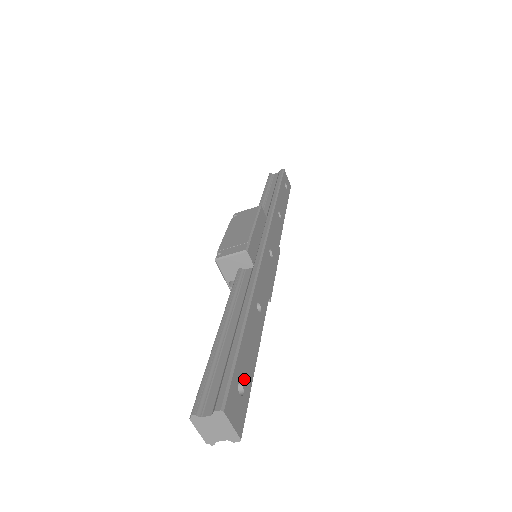
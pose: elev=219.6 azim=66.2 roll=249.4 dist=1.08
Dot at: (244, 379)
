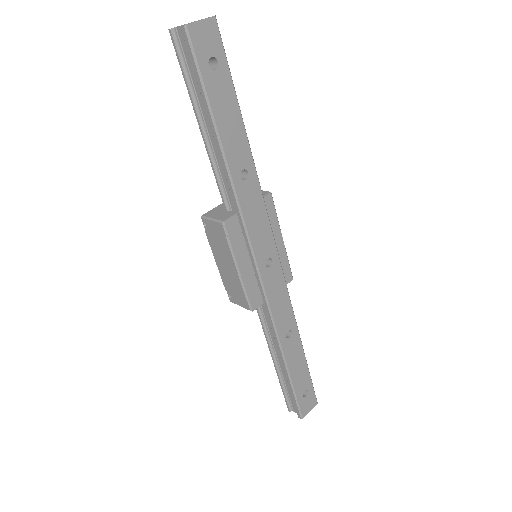
Dot at: (304, 386)
